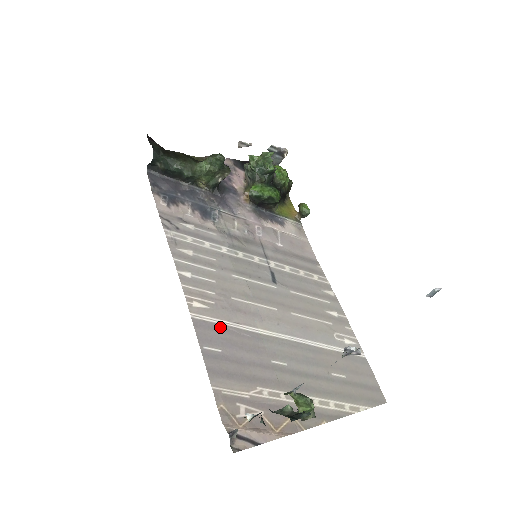
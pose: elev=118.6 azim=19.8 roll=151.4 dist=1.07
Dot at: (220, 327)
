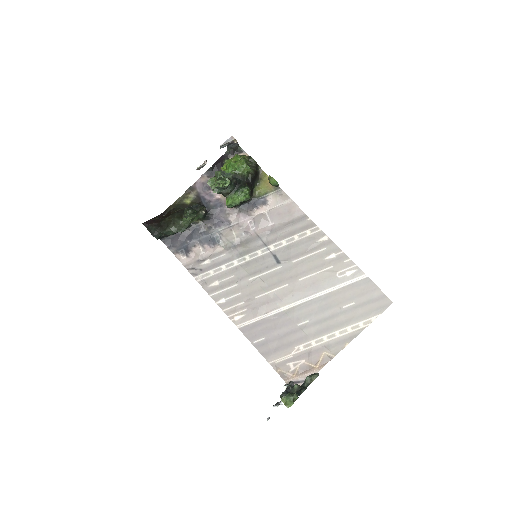
Dot at: (257, 323)
